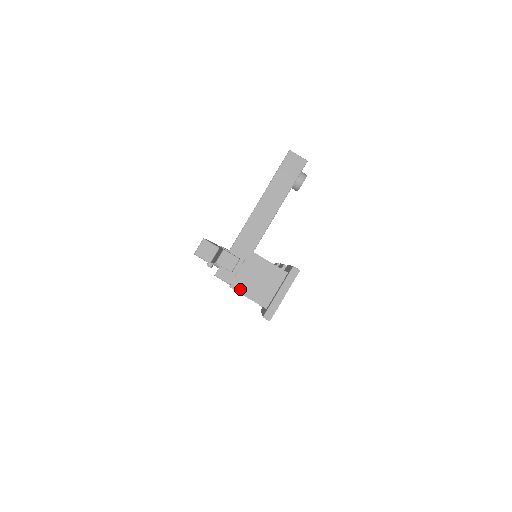
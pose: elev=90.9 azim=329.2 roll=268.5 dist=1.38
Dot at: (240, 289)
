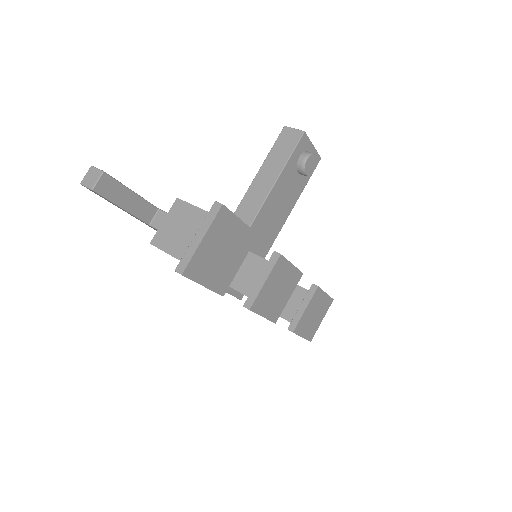
Dot at: (161, 244)
